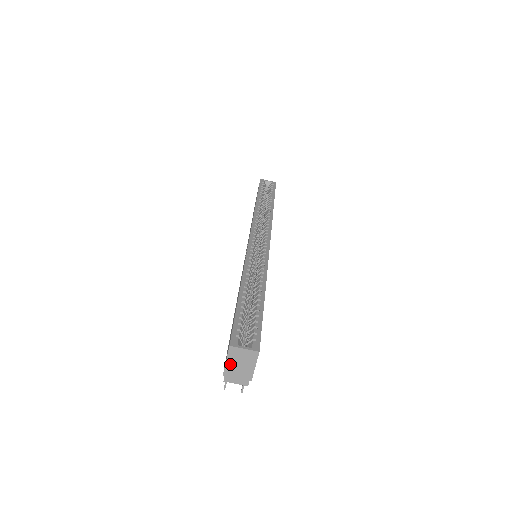
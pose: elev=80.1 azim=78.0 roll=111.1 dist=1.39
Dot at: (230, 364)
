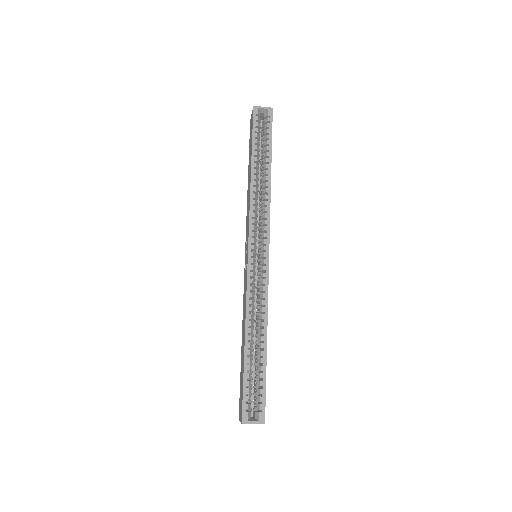
Dot at: occluded
